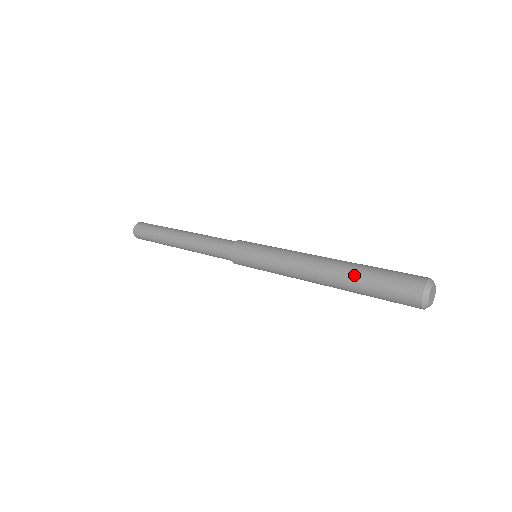
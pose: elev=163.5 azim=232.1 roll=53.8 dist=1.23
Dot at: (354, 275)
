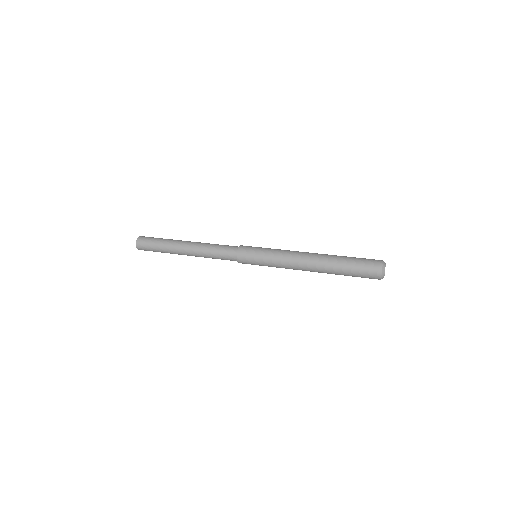
Dot at: (336, 263)
